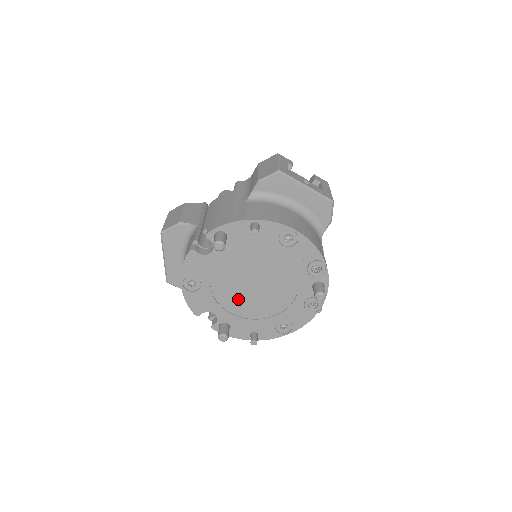
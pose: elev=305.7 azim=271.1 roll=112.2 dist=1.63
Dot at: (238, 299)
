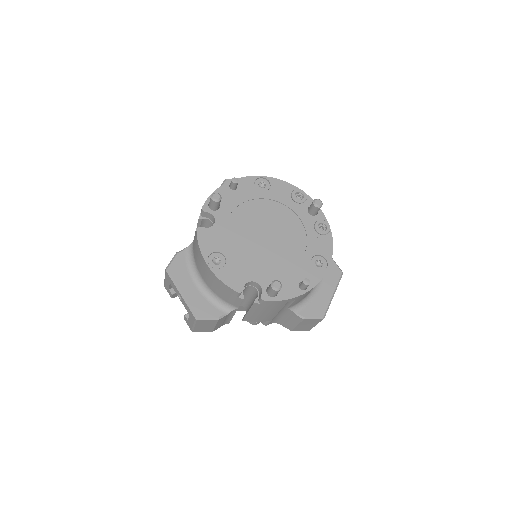
Dot at: (264, 256)
